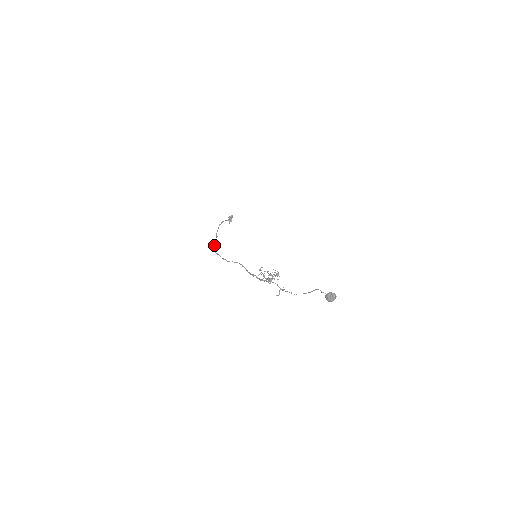
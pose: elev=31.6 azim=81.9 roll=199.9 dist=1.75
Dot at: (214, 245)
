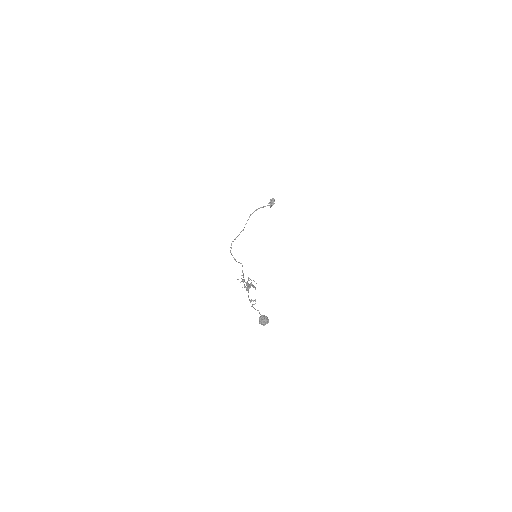
Dot at: (231, 243)
